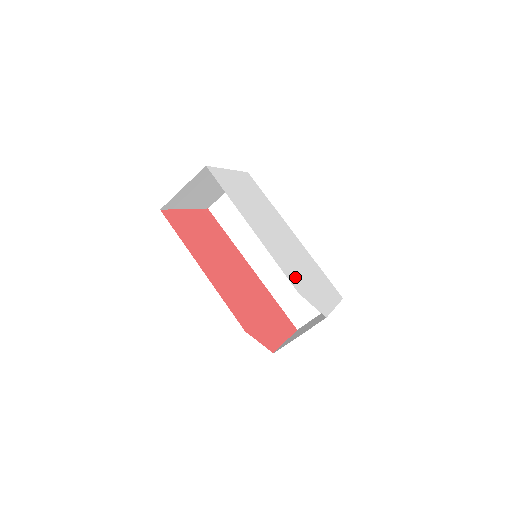
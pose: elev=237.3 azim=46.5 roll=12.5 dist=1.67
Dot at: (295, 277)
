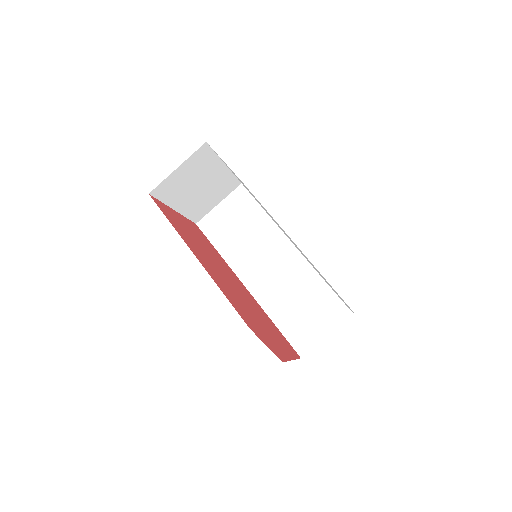
Dot at: occluded
